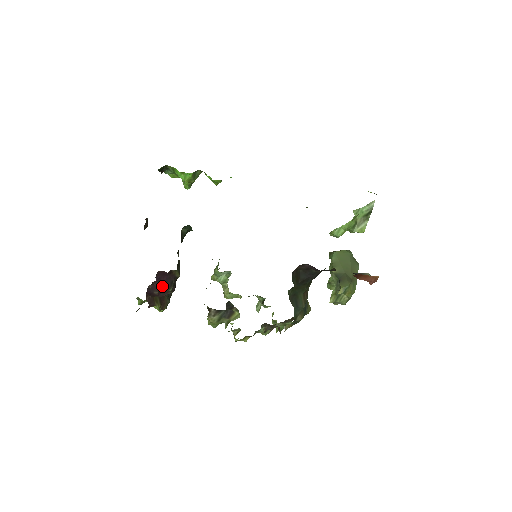
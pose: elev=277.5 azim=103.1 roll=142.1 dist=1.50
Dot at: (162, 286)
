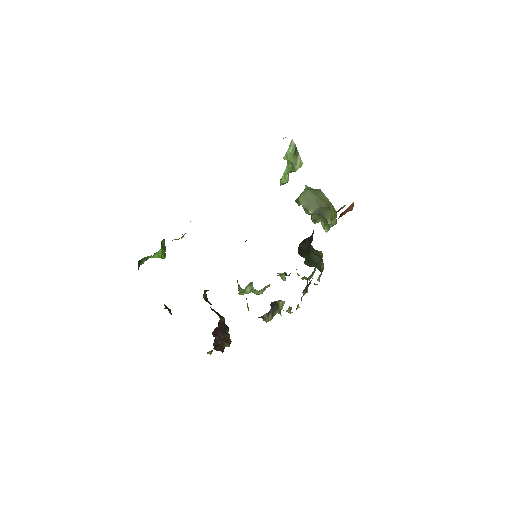
Dot at: (221, 336)
